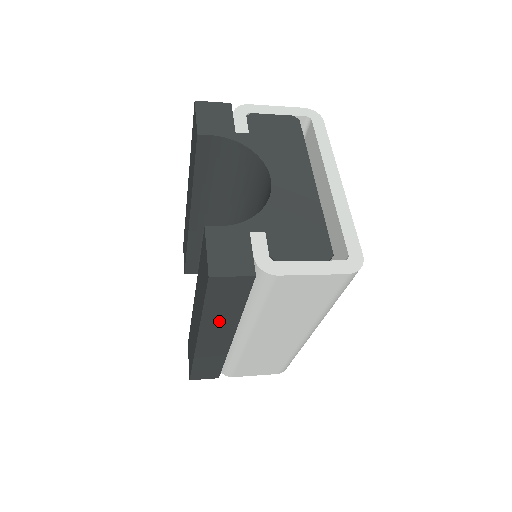
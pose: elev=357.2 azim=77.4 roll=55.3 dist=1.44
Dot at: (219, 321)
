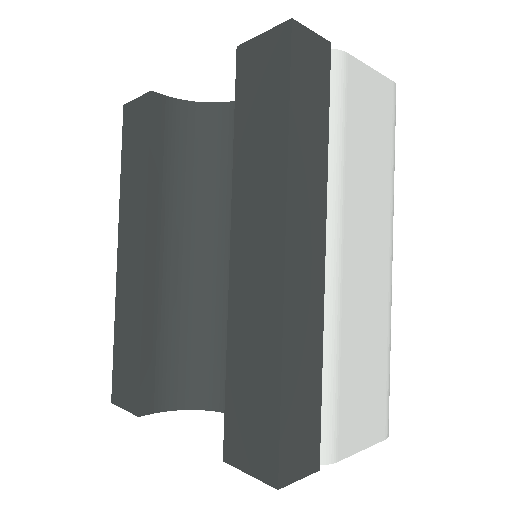
Dot at: (307, 172)
